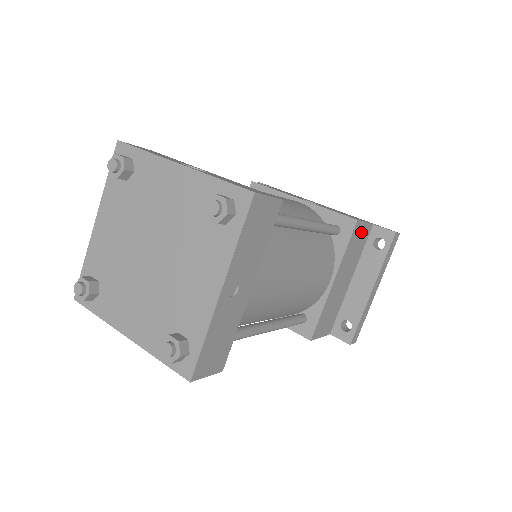
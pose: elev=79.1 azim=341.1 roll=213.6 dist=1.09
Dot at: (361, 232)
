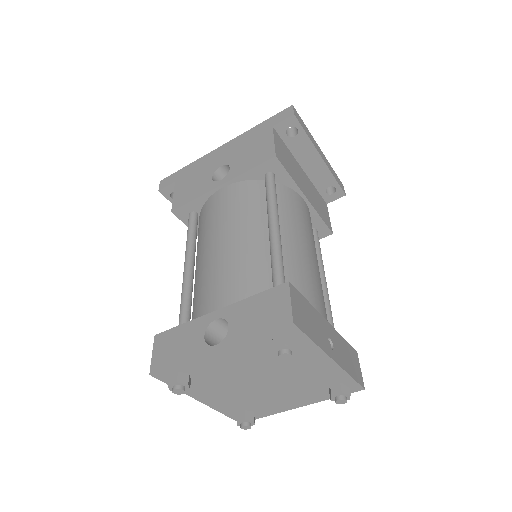
Dot at: (279, 149)
